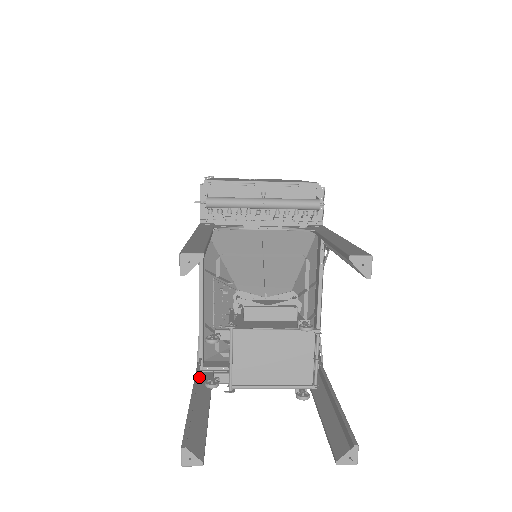
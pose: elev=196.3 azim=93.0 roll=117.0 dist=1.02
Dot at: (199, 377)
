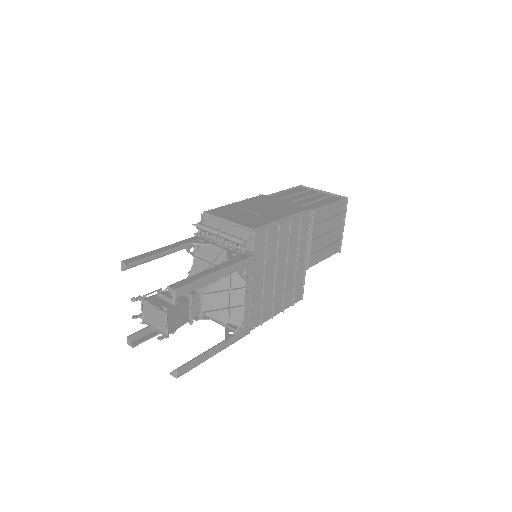
Dot at: occluded
